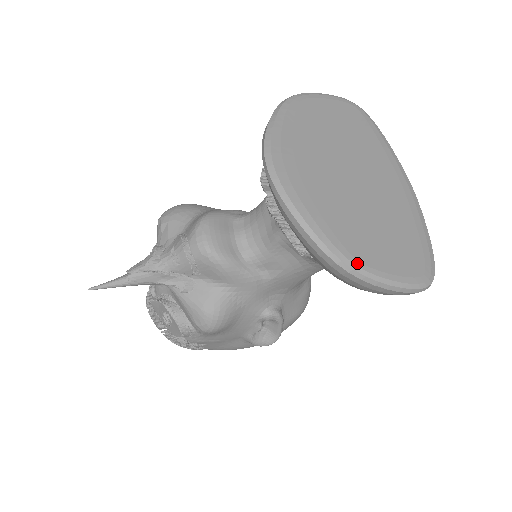
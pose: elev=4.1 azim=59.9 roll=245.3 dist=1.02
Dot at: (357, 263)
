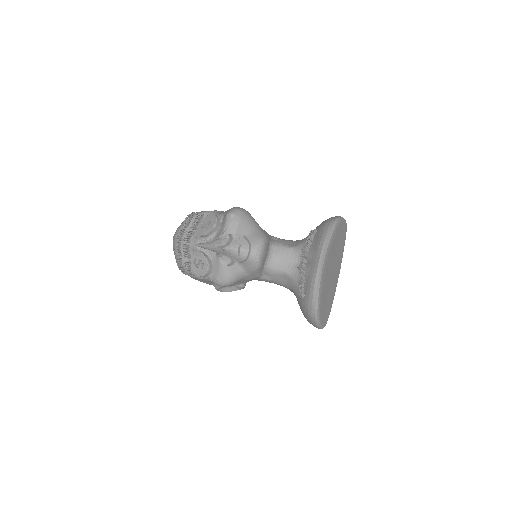
Dot at: (320, 316)
